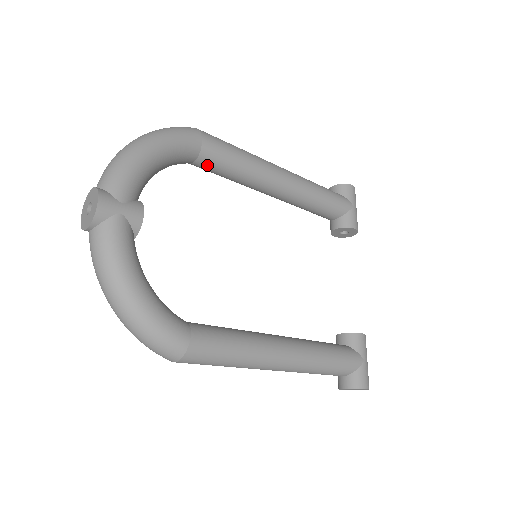
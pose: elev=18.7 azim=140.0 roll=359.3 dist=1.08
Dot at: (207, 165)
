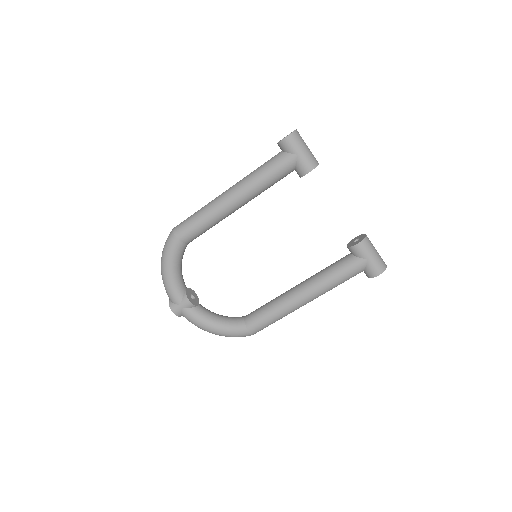
Dot at: occluded
